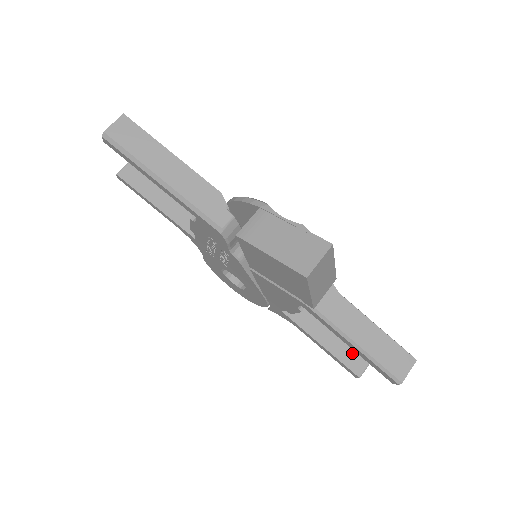
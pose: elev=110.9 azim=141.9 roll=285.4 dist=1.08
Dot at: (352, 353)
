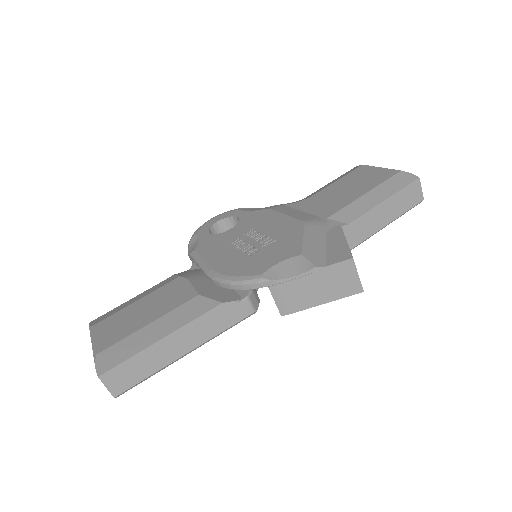
Dot at: occluded
